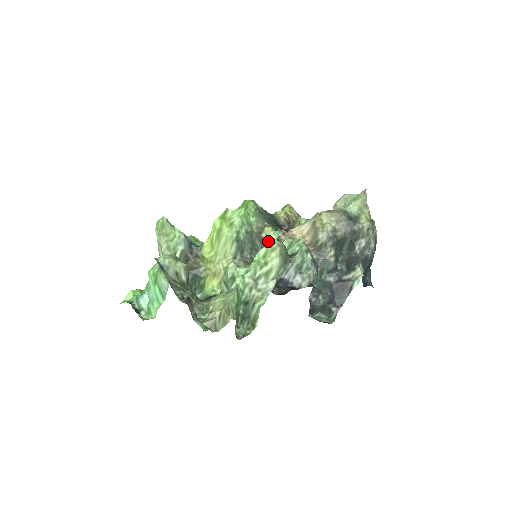
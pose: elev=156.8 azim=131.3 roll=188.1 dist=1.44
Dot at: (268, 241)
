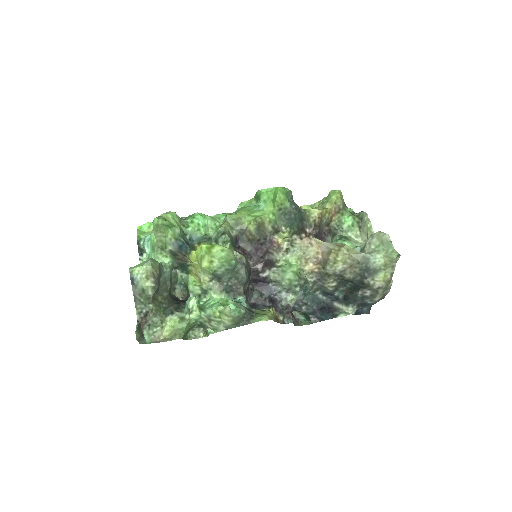
Dot at: (225, 307)
